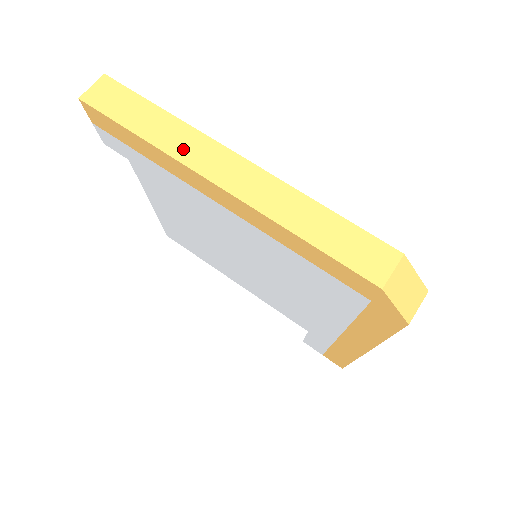
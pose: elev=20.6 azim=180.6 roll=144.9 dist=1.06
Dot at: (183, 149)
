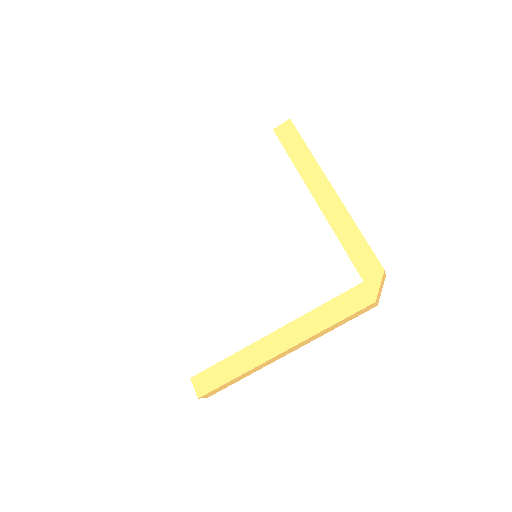
Dot at: occluded
